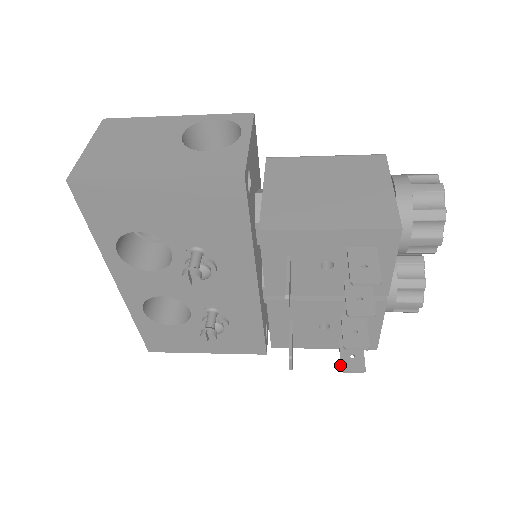
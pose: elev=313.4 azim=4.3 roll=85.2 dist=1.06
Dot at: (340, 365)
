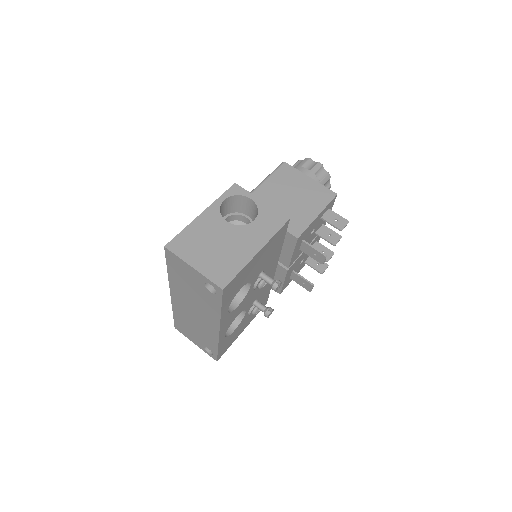
Dot at: (319, 272)
